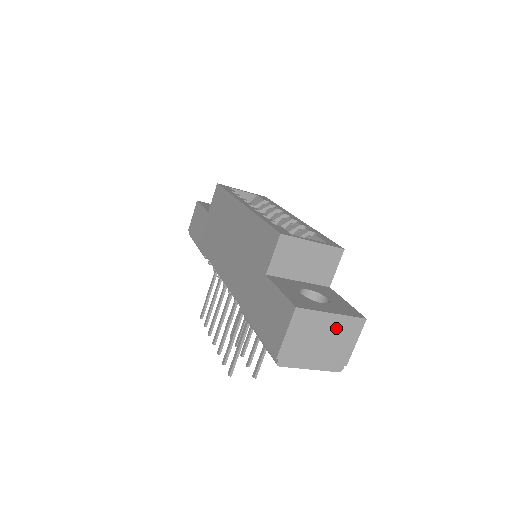
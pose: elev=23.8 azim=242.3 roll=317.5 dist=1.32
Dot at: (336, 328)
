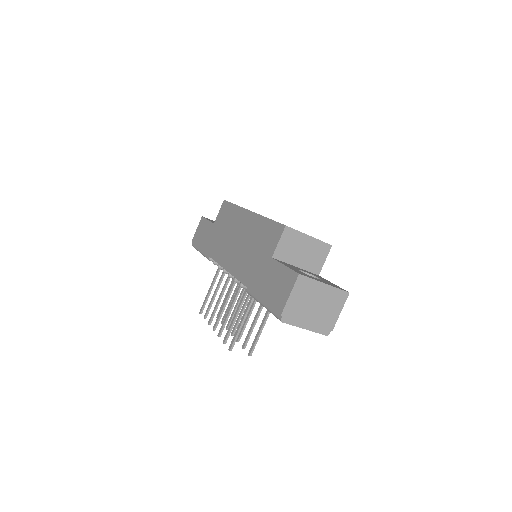
Dot at: (327, 297)
